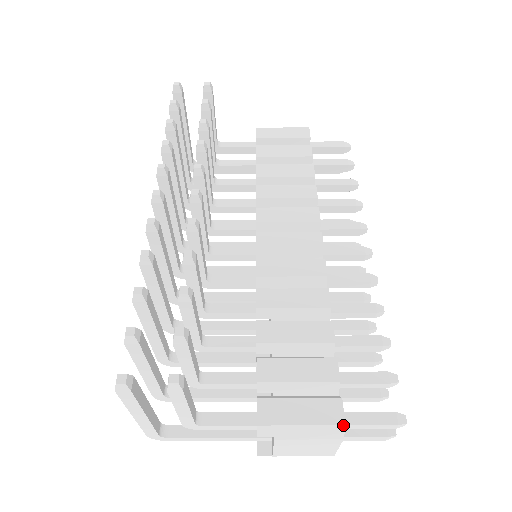
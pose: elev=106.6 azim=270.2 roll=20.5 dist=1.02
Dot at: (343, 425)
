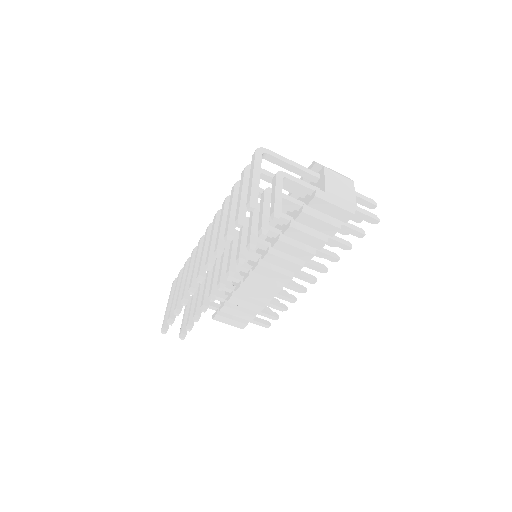
Dot at: occluded
